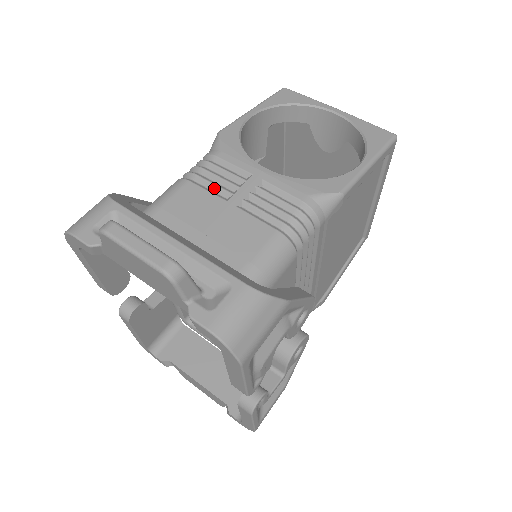
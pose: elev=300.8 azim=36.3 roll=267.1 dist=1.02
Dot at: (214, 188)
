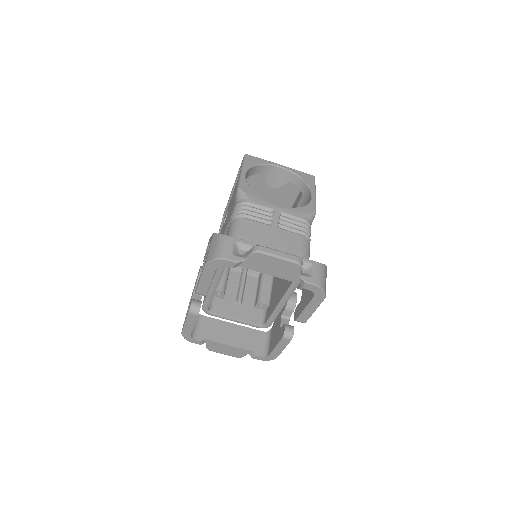
Dot at: (260, 220)
